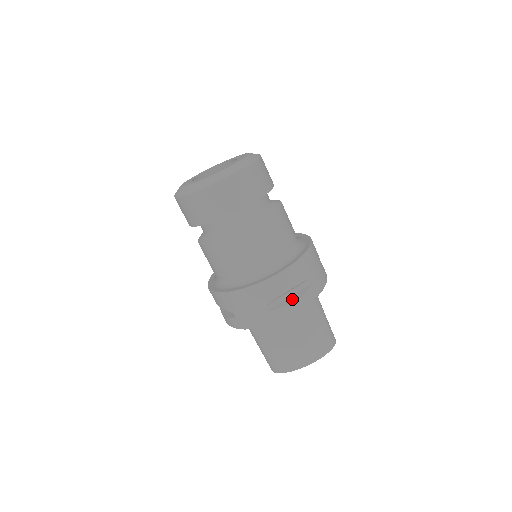
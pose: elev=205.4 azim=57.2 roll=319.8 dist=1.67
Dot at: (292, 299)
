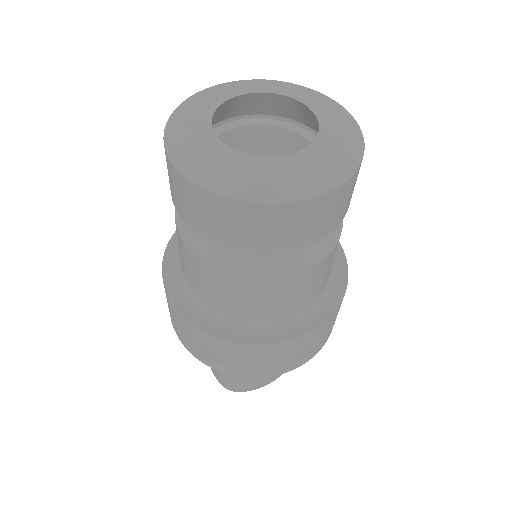
Dot at: occluded
